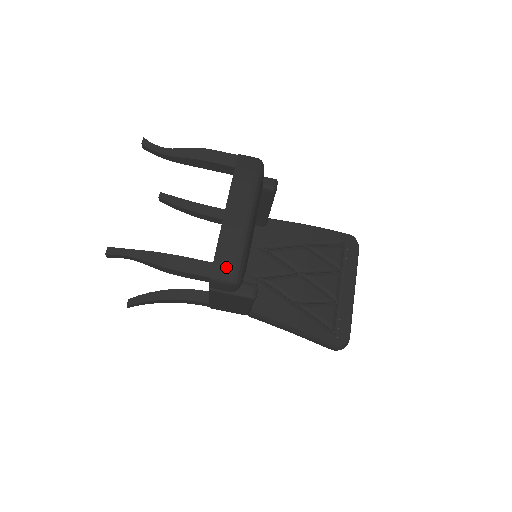
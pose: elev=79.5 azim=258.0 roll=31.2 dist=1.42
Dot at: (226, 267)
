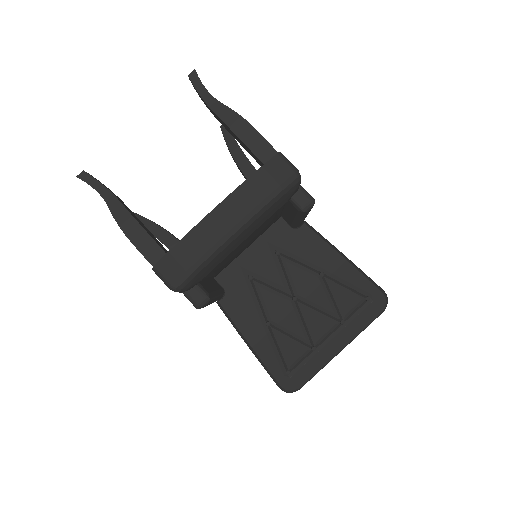
Dot at: (173, 269)
